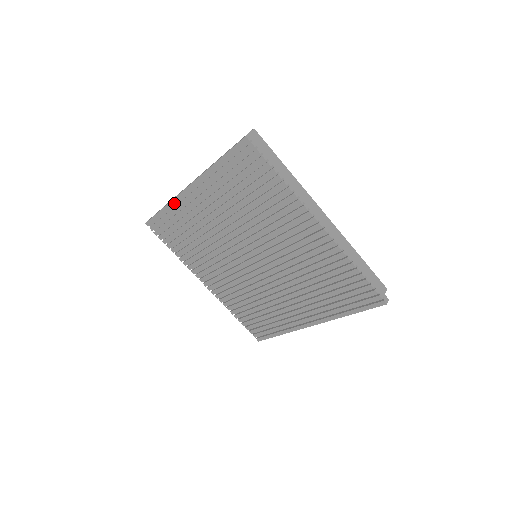
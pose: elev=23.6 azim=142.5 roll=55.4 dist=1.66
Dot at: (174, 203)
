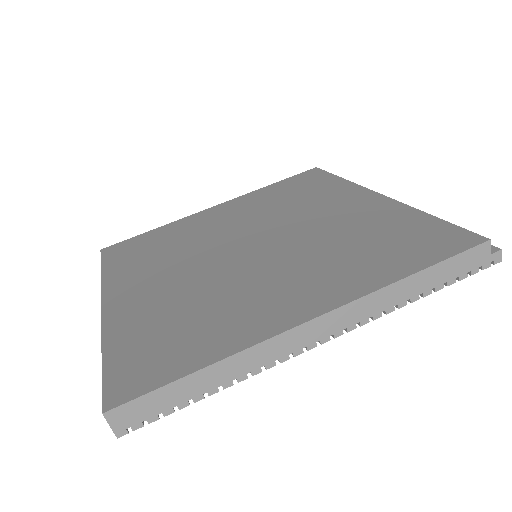
Dot at: occluded
